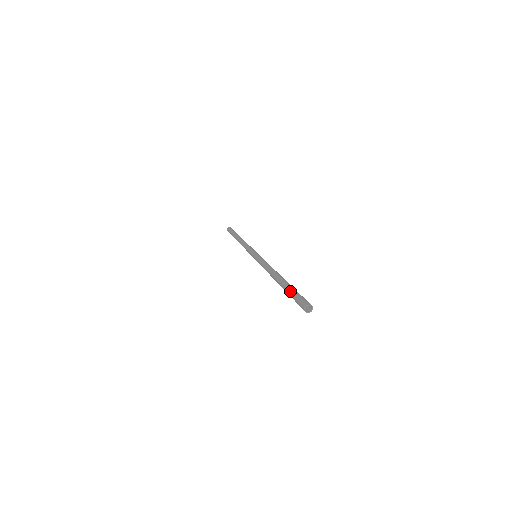
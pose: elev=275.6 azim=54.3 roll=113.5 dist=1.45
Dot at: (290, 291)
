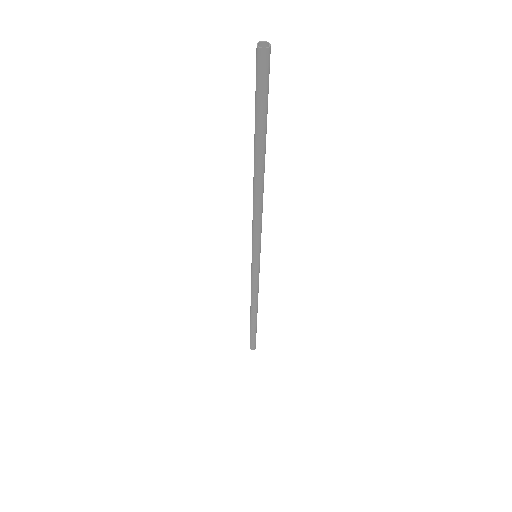
Dot at: occluded
